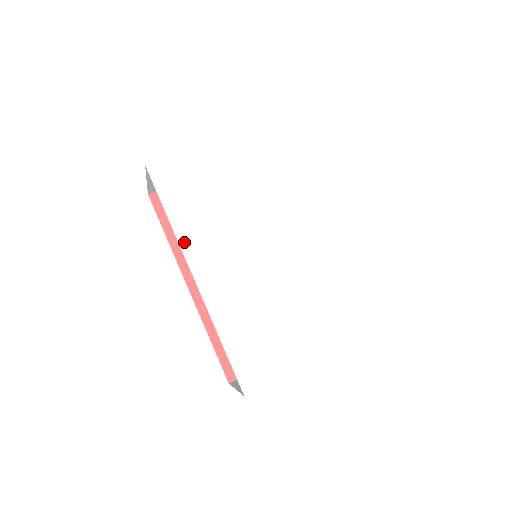
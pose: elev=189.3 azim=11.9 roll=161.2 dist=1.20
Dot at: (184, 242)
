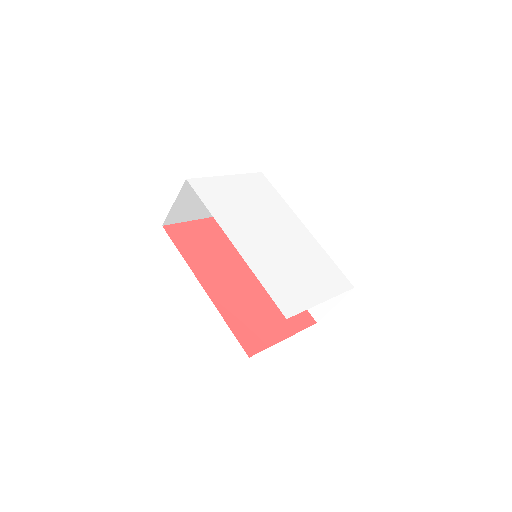
Dot at: (221, 223)
